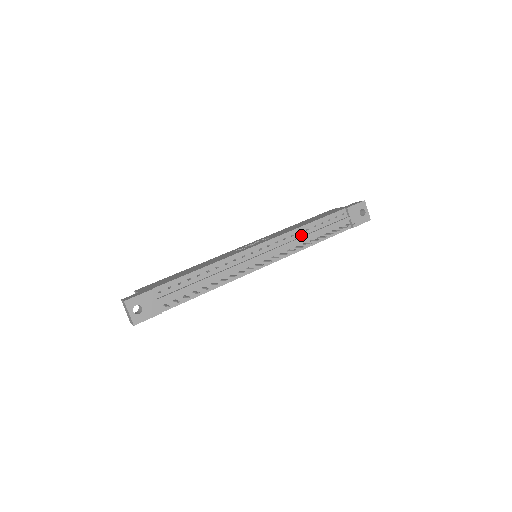
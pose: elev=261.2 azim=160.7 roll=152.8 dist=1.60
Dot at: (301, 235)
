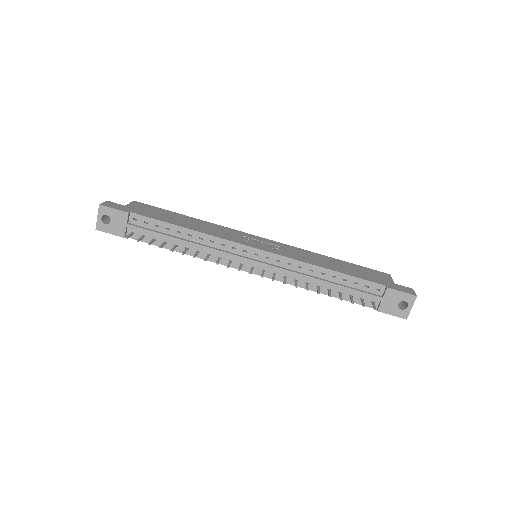
Dot at: (311, 273)
